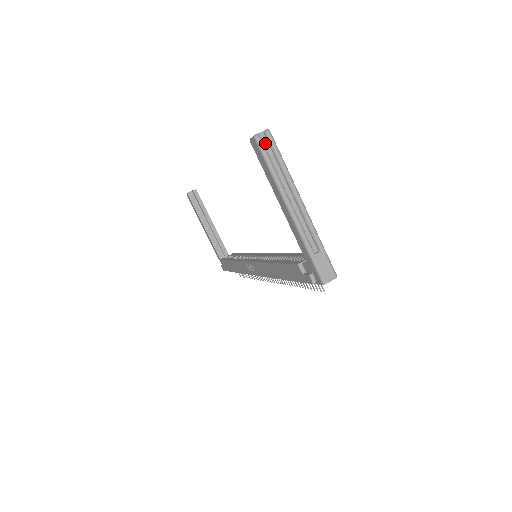
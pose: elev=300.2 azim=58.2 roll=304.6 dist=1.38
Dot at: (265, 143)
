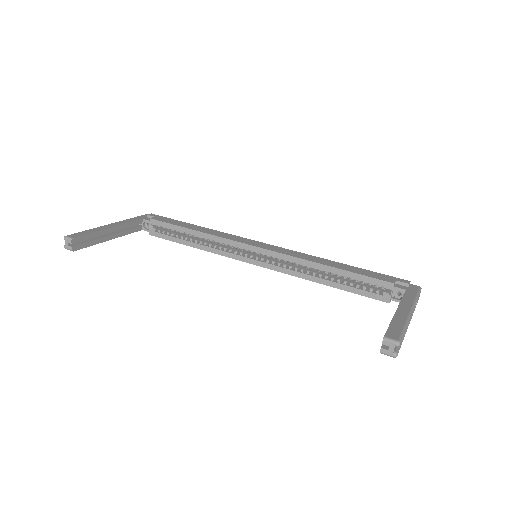
Dot at: occluded
